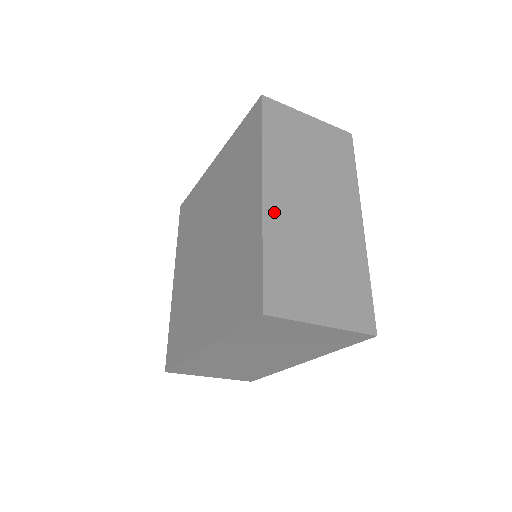
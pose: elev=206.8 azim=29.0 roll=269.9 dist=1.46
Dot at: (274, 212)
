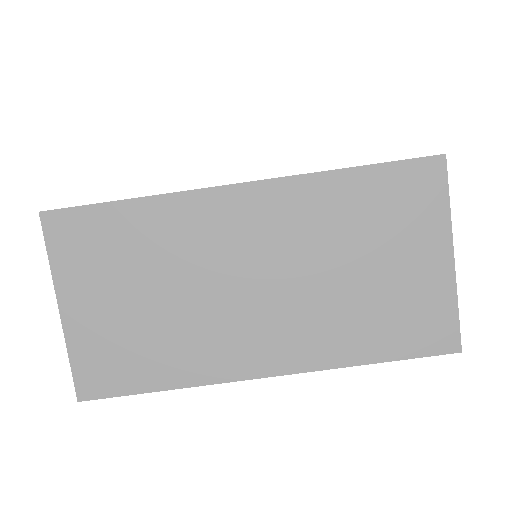
Dot at: occluded
